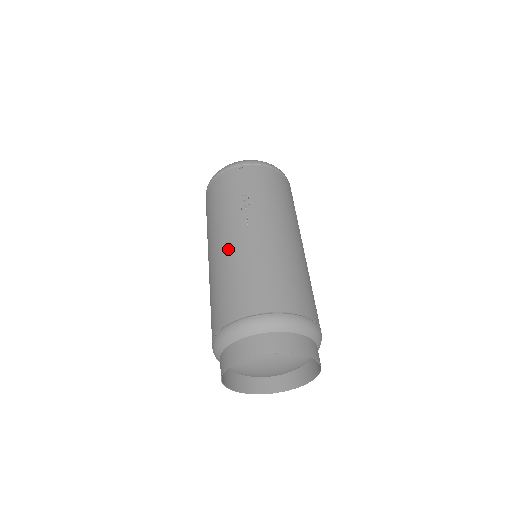
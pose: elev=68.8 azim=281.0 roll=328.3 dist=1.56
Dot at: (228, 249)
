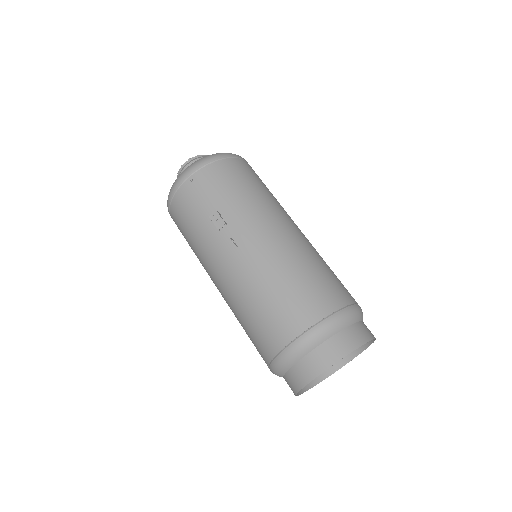
Dot at: (232, 279)
